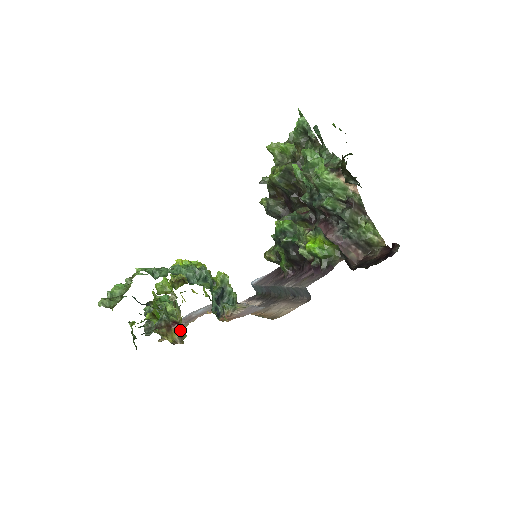
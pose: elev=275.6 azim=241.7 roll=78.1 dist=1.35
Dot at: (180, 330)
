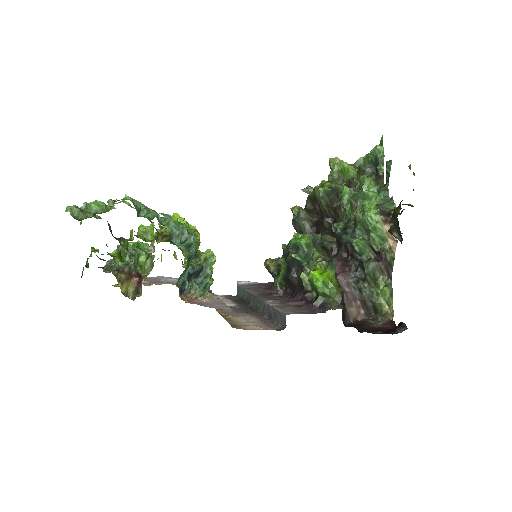
Dot at: (139, 285)
